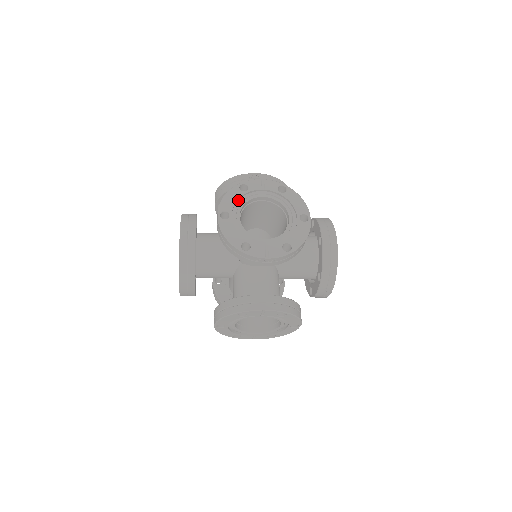
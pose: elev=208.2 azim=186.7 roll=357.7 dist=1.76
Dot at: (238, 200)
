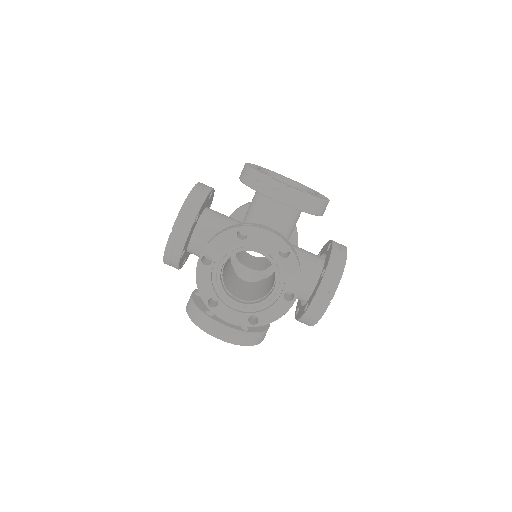
Dot at: occluded
